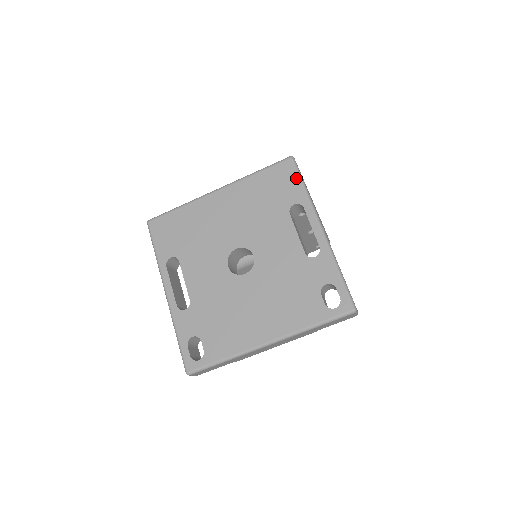
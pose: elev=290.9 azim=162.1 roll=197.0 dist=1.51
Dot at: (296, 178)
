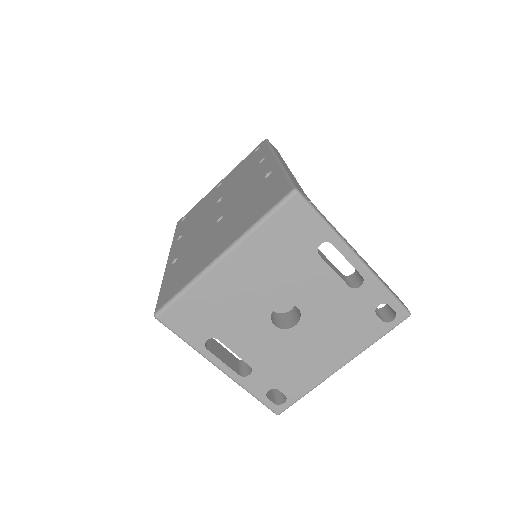
Dot at: (312, 216)
